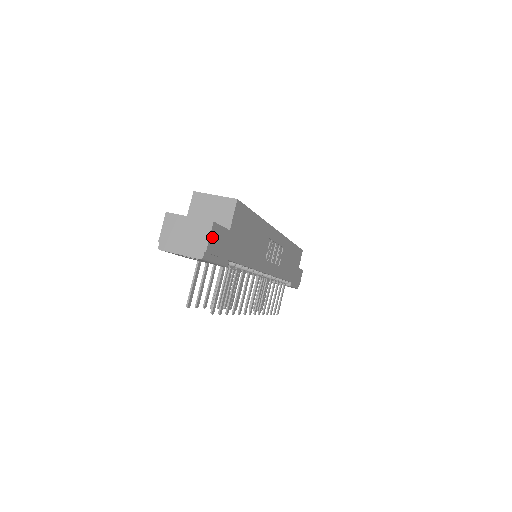
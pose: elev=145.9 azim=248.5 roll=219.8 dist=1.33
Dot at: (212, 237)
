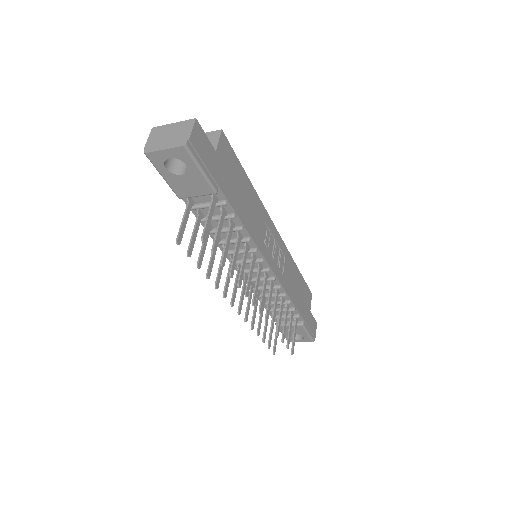
Dot at: (195, 133)
